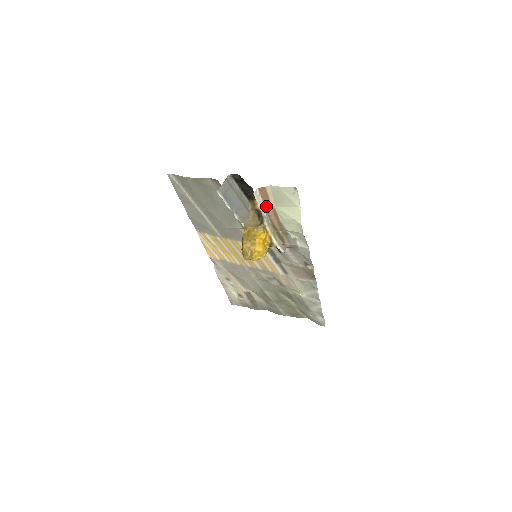
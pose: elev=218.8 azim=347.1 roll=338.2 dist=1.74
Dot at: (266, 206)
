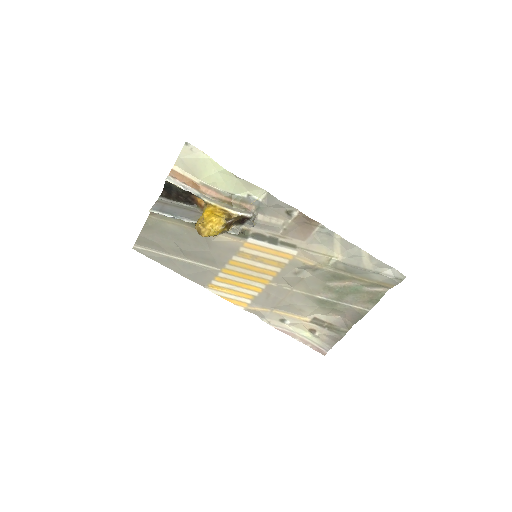
Dot at: (193, 186)
